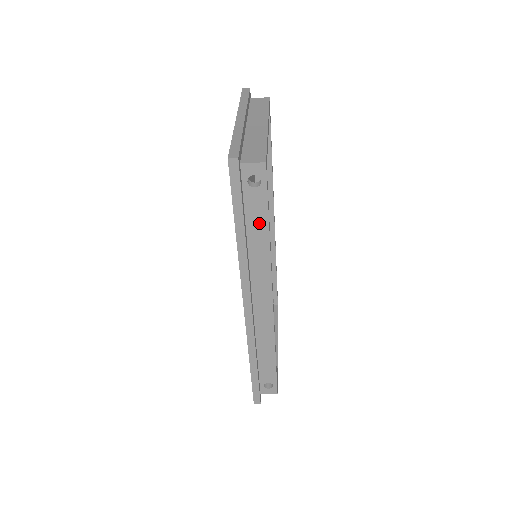
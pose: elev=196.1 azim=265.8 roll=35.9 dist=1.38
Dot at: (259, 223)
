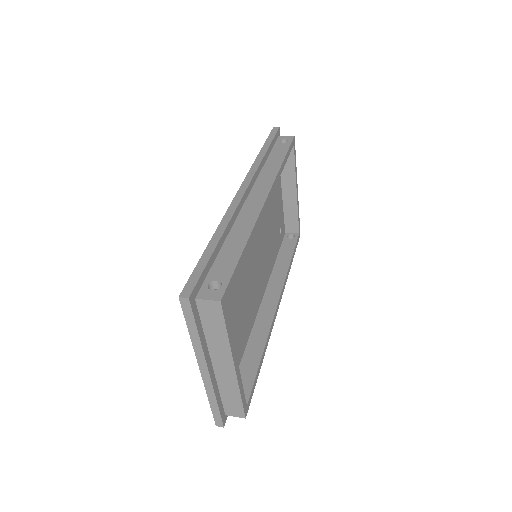
Dot at: occluded
